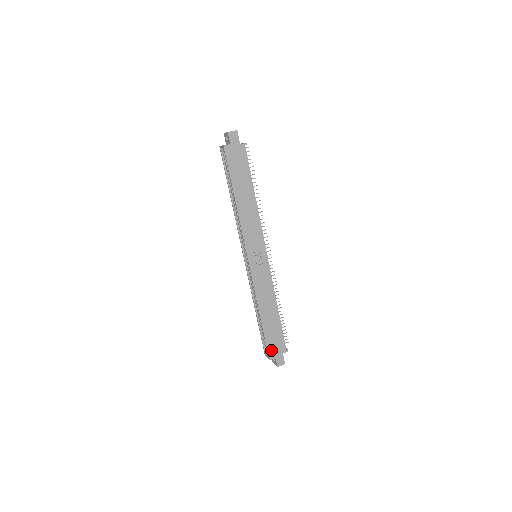
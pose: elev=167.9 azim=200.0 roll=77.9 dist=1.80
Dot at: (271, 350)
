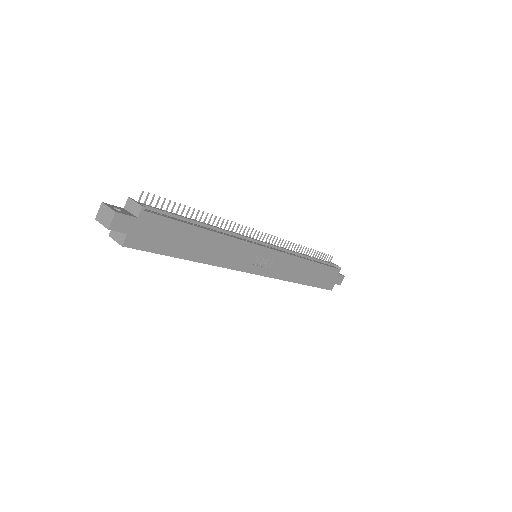
Dot at: (328, 285)
